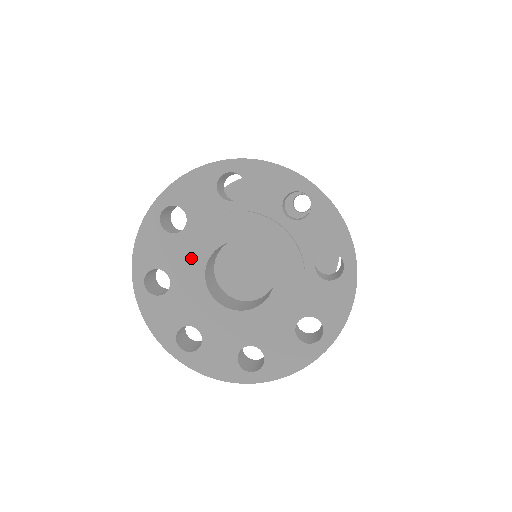
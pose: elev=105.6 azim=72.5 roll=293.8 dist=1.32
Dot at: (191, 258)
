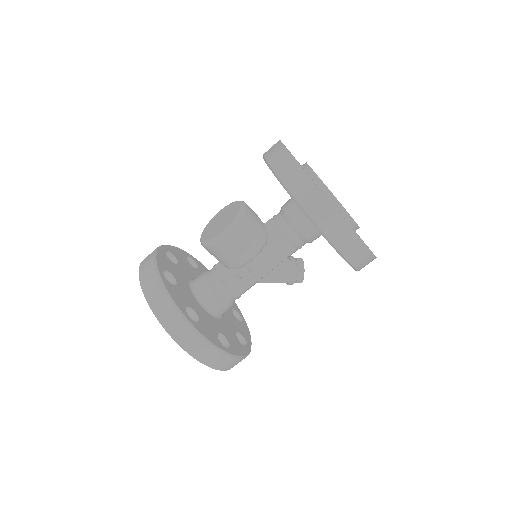
Dot at: occluded
